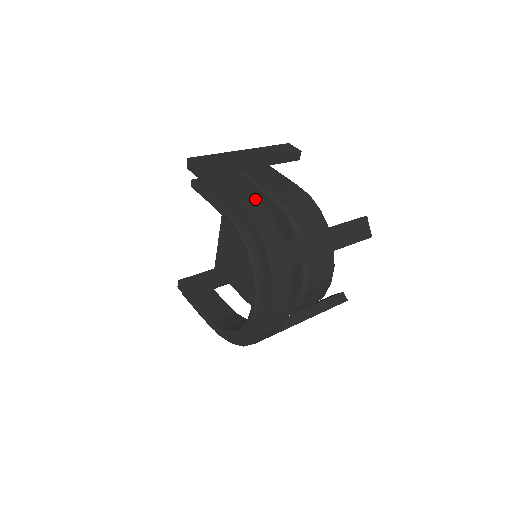
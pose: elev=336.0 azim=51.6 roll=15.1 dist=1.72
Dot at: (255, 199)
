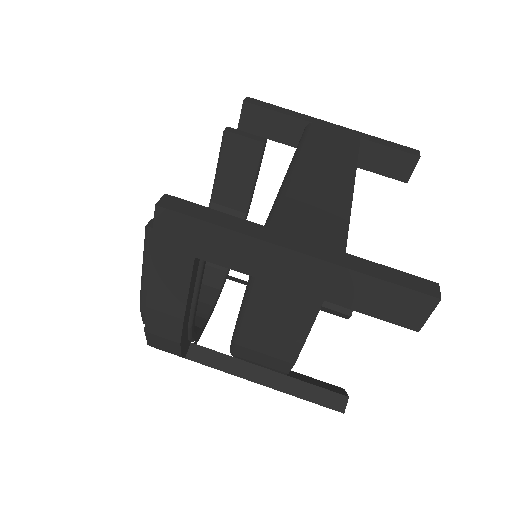
Dot at: (171, 340)
